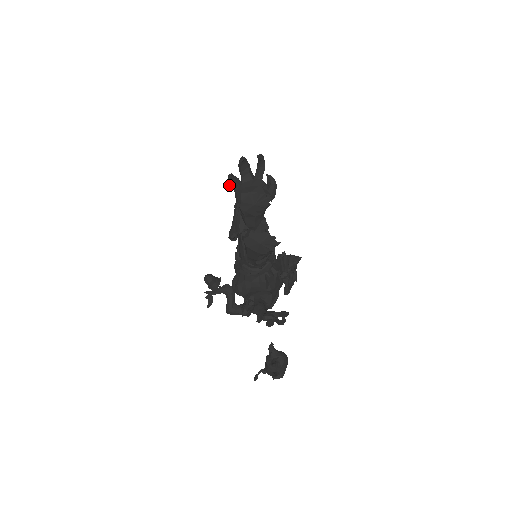
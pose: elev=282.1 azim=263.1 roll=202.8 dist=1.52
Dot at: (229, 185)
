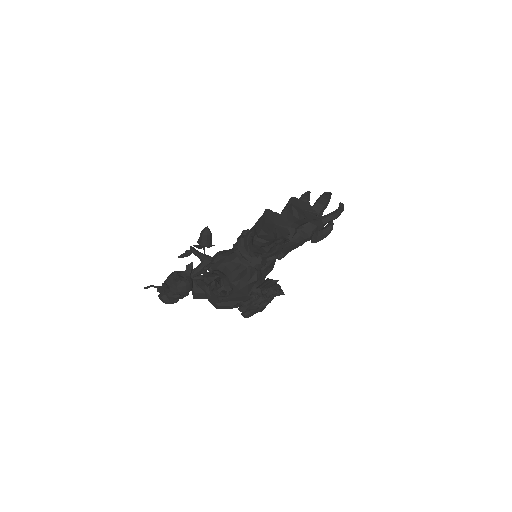
Dot at: occluded
